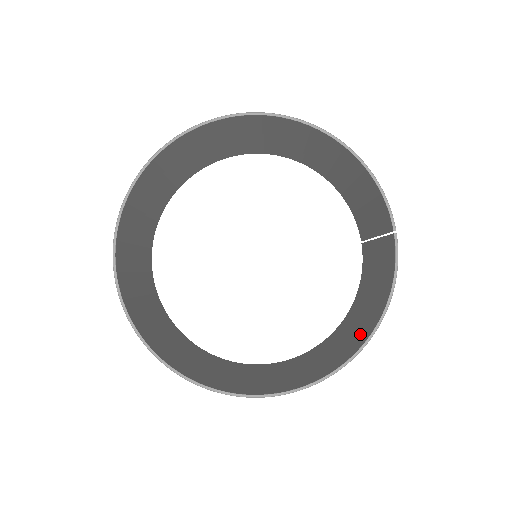
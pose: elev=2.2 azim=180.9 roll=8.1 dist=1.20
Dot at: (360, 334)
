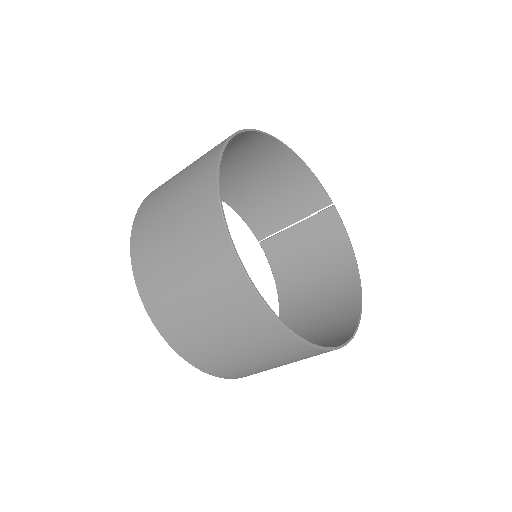
Dot at: (340, 281)
